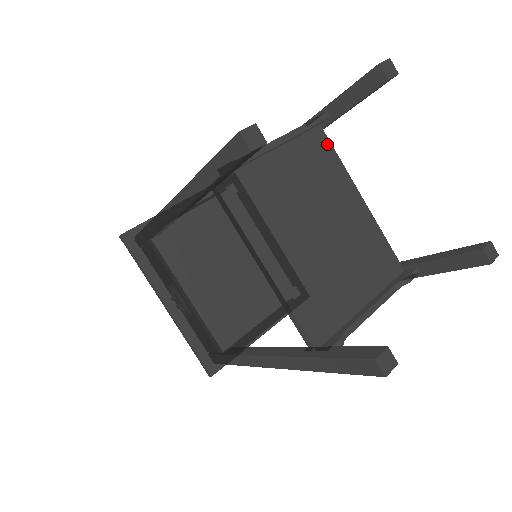
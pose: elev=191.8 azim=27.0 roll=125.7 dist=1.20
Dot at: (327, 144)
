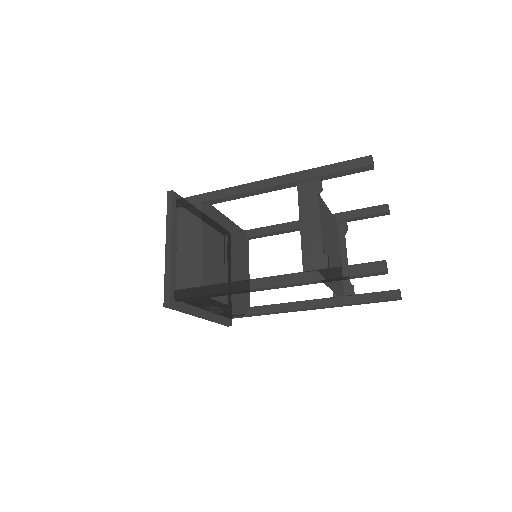
Dot at: occluded
